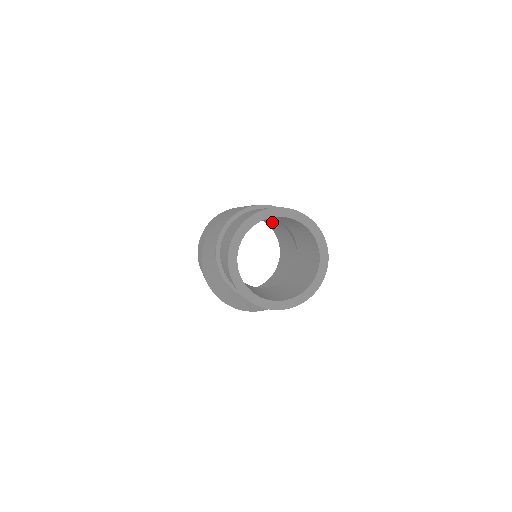
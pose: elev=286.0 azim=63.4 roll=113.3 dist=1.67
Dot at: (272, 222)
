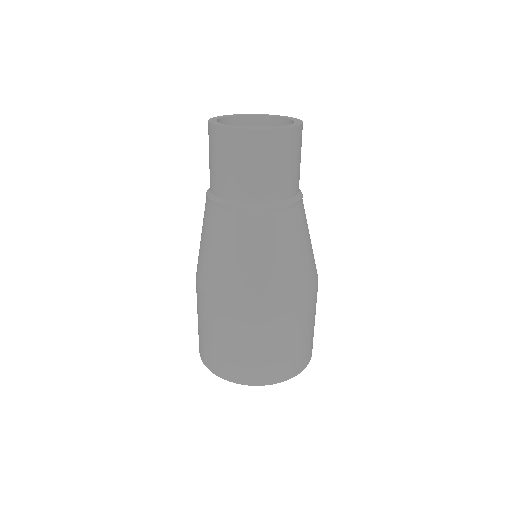
Dot at: occluded
